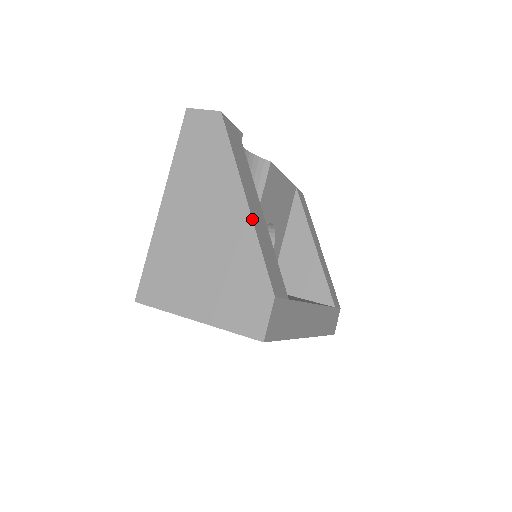
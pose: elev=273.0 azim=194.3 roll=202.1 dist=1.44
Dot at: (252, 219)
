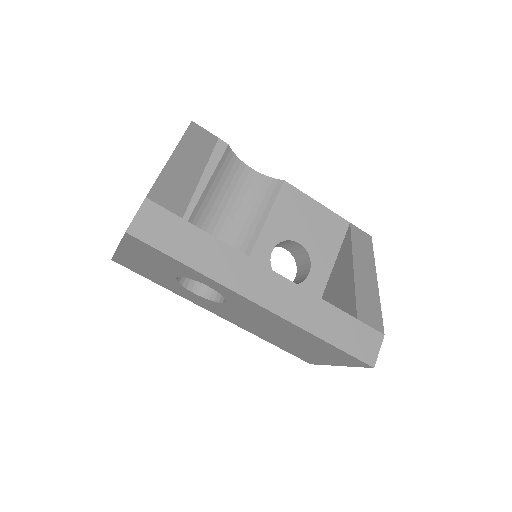
Dot at: (167, 162)
